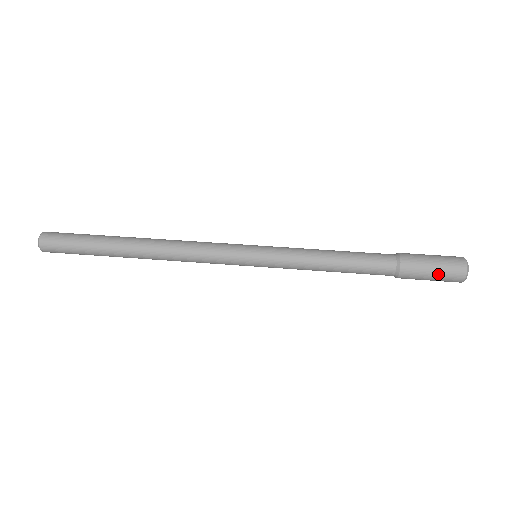
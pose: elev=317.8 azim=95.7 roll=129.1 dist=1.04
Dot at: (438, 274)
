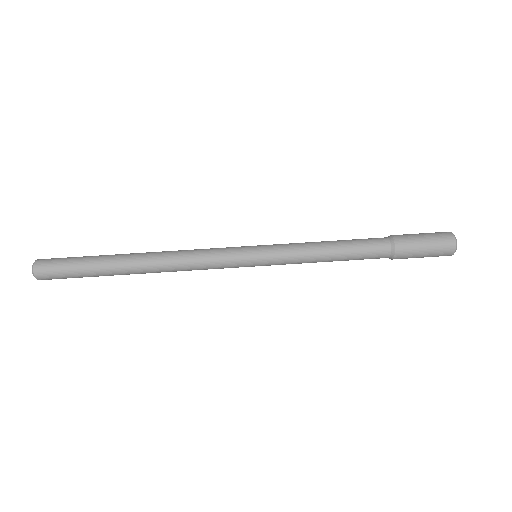
Dot at: (428, 256)
